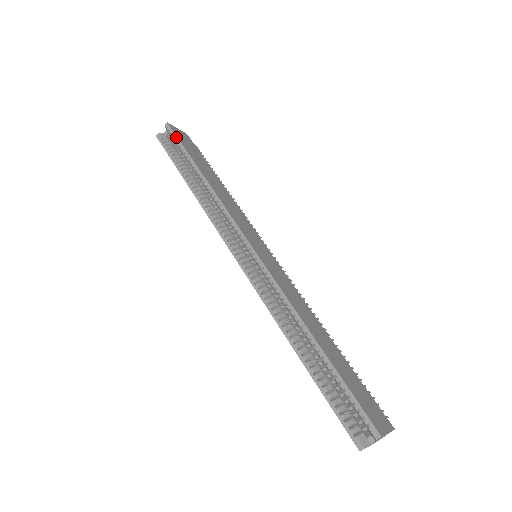
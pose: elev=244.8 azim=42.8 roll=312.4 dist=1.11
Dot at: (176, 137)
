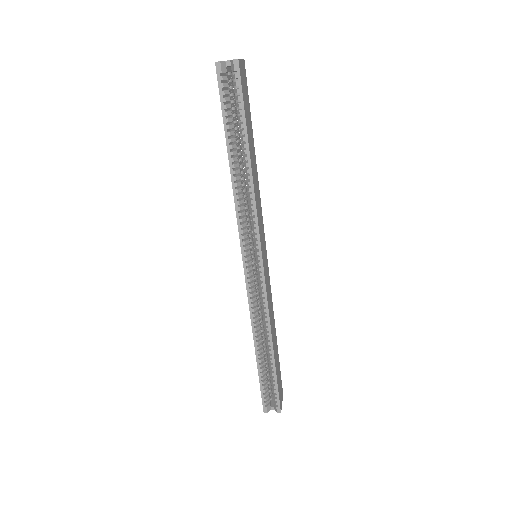
Dot at: (241, 92)
